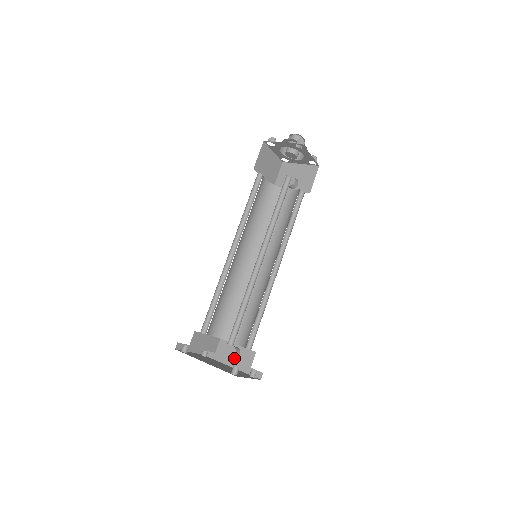
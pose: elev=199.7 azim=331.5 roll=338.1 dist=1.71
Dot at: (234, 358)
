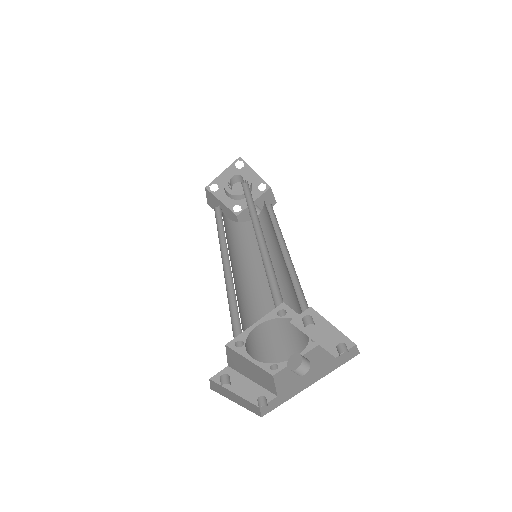
Dot at: (306, 373)
